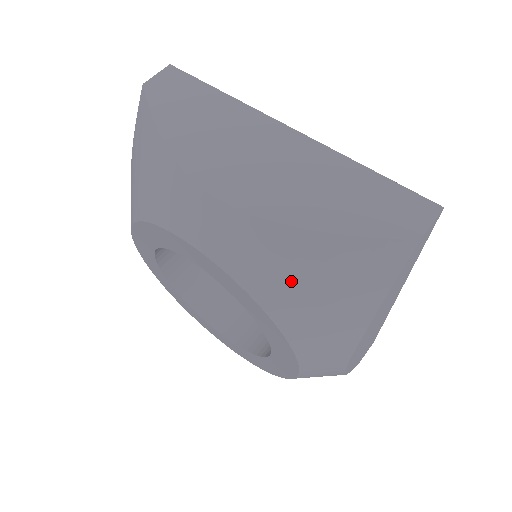
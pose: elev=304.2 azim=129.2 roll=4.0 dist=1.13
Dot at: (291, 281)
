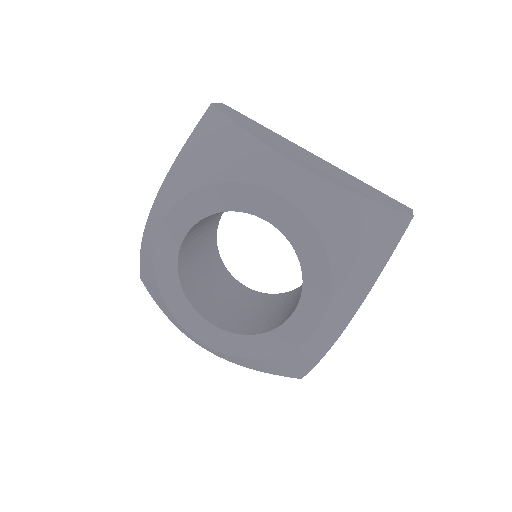
Dot at: (347, 229)
